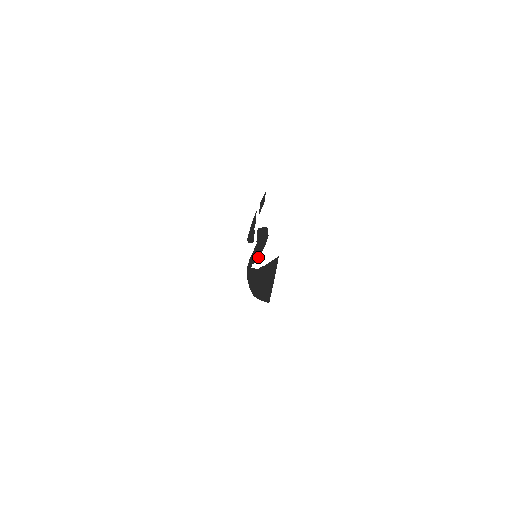
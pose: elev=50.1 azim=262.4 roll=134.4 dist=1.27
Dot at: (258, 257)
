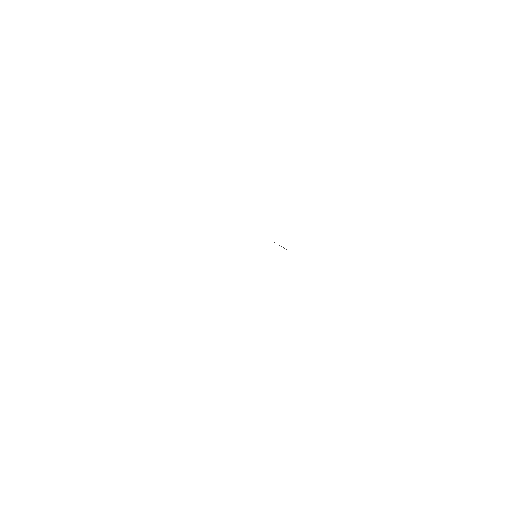
Dot at: occluded
